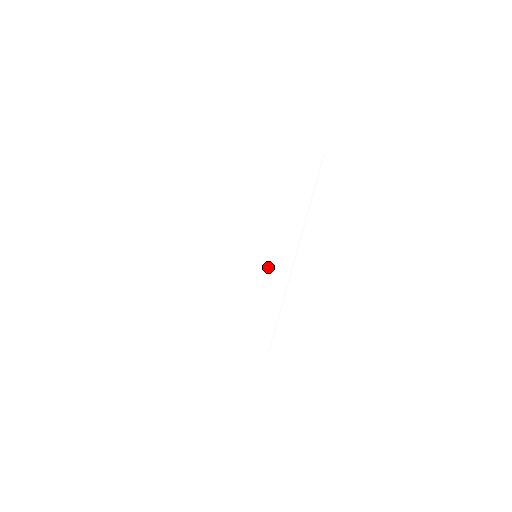
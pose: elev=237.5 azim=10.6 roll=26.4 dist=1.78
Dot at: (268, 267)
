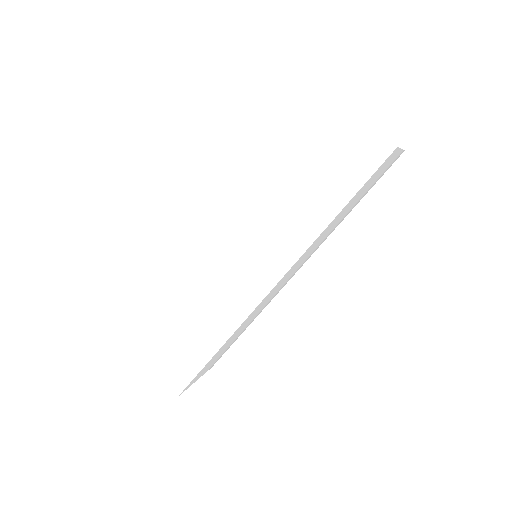
Dot at: (287, 277)
